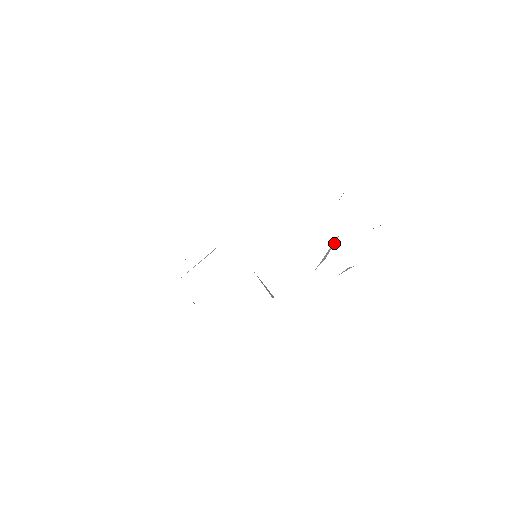
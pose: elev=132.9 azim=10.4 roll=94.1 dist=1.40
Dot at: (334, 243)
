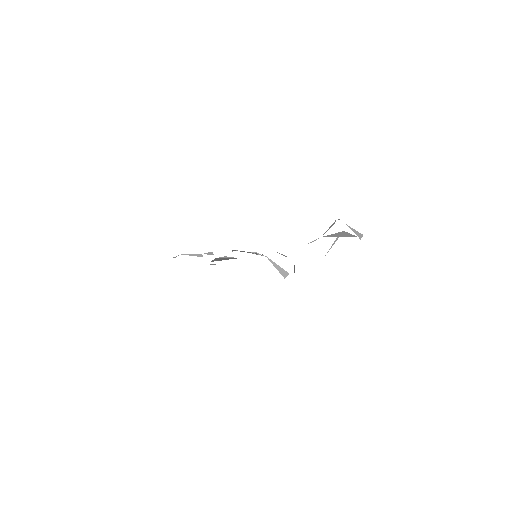
Dot at: occluded
